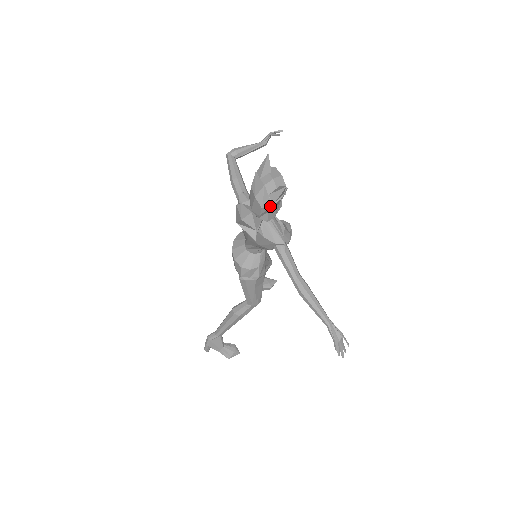
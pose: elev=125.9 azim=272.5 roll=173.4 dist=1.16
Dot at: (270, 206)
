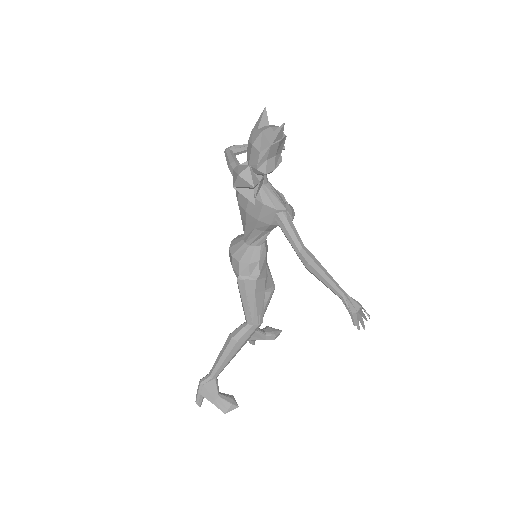
Dot at: (268, 147)
